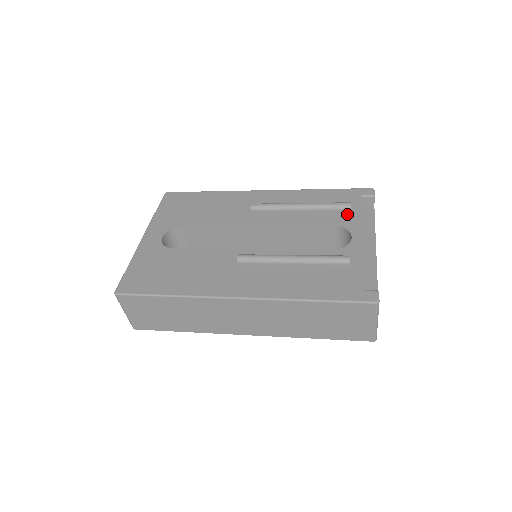
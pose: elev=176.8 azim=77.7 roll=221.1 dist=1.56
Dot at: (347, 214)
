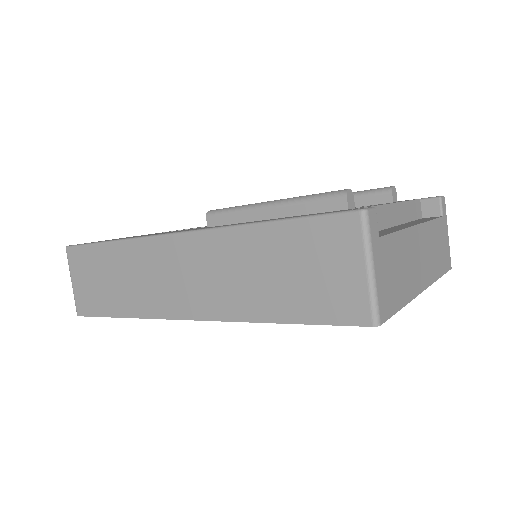
Dot at: (387, 202)
